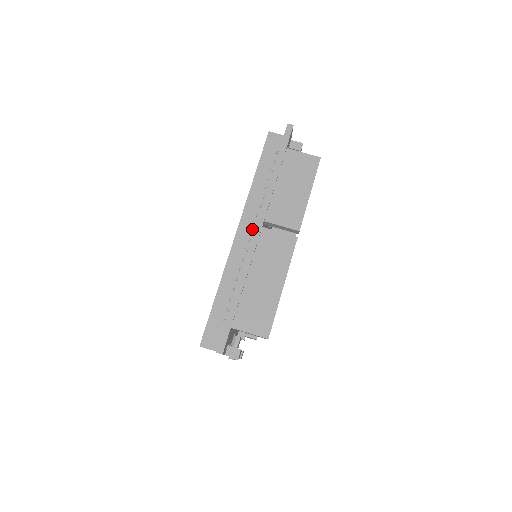
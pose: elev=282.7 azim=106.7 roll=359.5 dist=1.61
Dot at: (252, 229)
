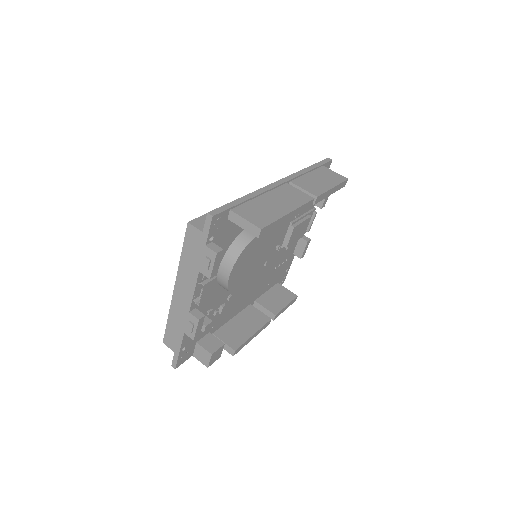
Dot at: occluded
